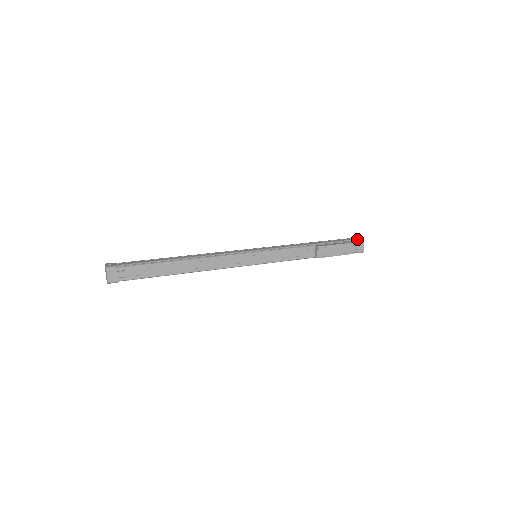
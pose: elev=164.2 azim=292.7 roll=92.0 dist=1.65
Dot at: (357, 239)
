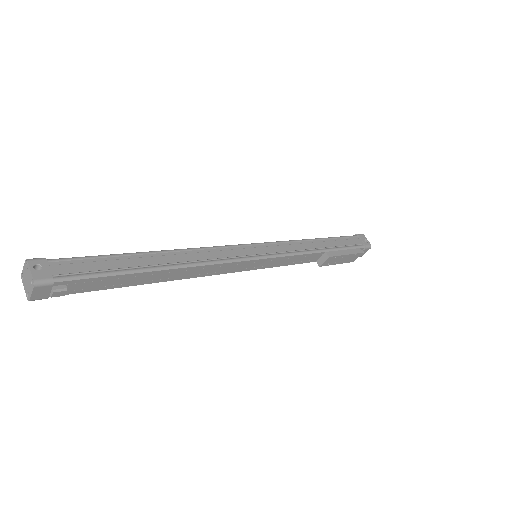
Dot at: (366, 245)
